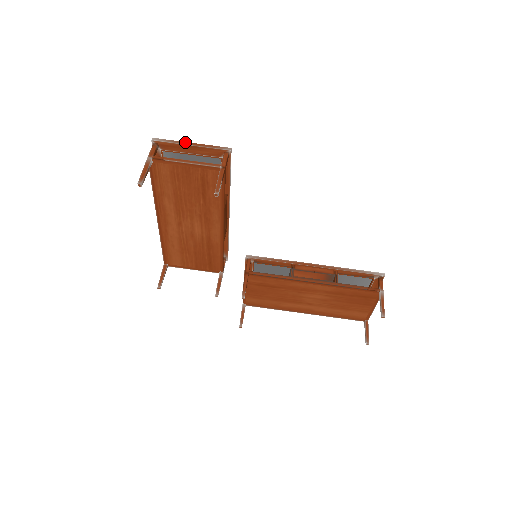
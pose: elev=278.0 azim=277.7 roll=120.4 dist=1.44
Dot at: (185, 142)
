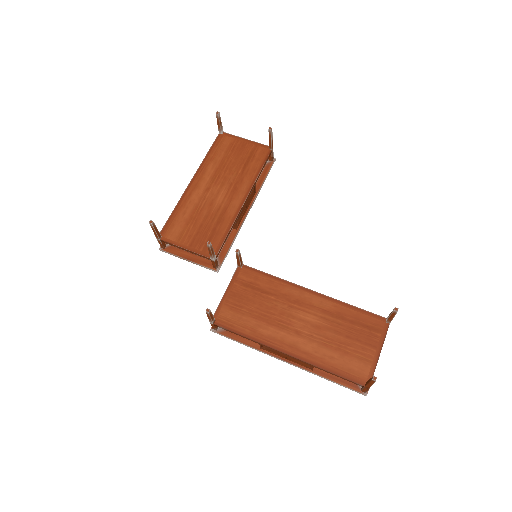
Dot at: occluded
